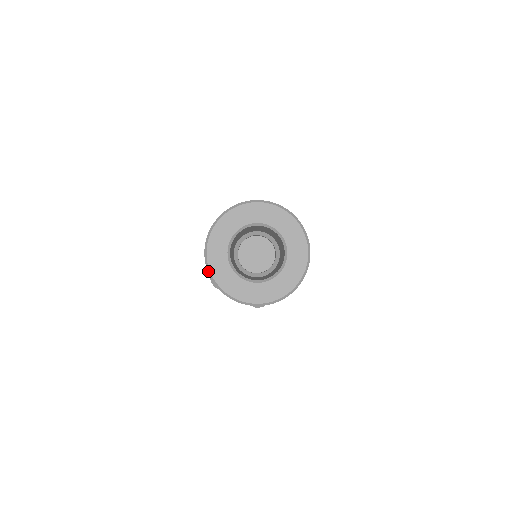
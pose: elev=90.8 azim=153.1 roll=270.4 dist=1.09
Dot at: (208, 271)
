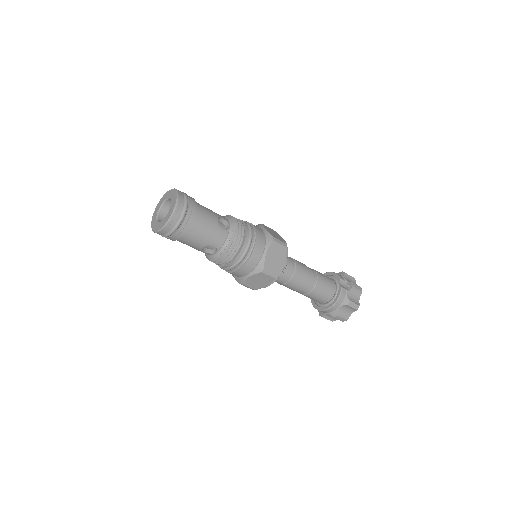
Dot at: (154, 232)
